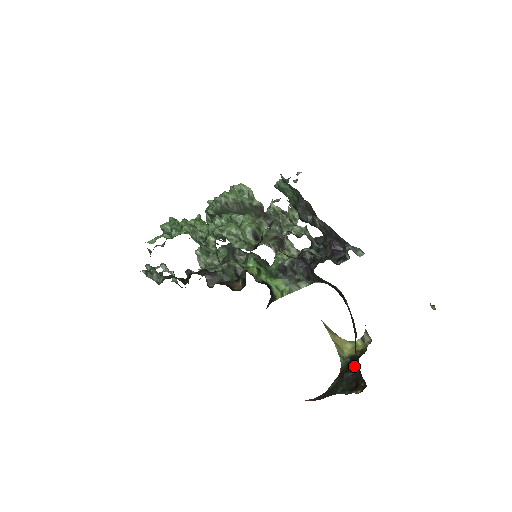
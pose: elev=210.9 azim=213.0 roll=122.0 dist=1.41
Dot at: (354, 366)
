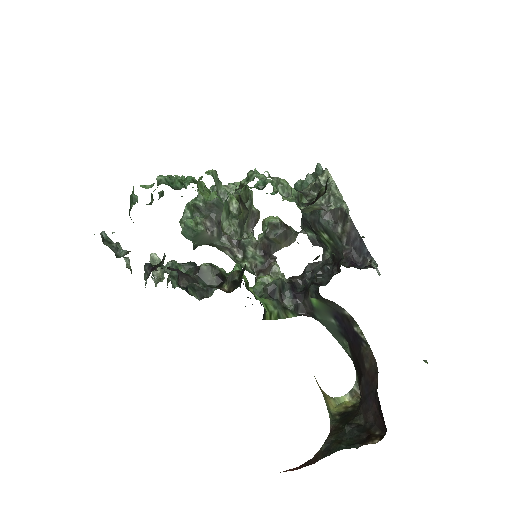
Dot at: (355, 417)
